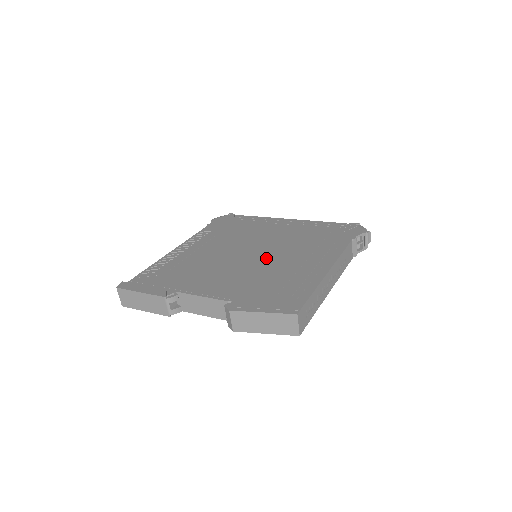
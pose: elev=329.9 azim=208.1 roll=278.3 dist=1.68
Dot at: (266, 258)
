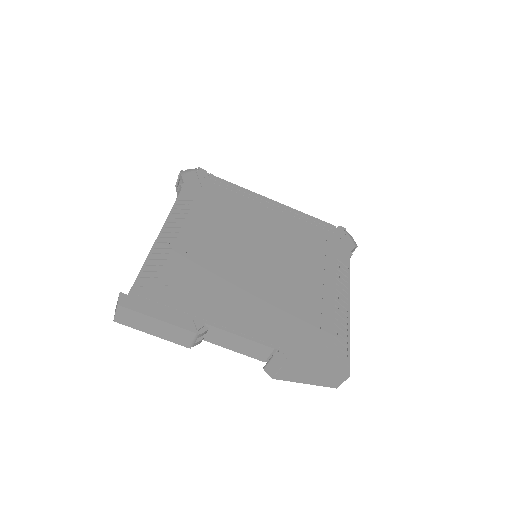
Dot at: (282, 273)
